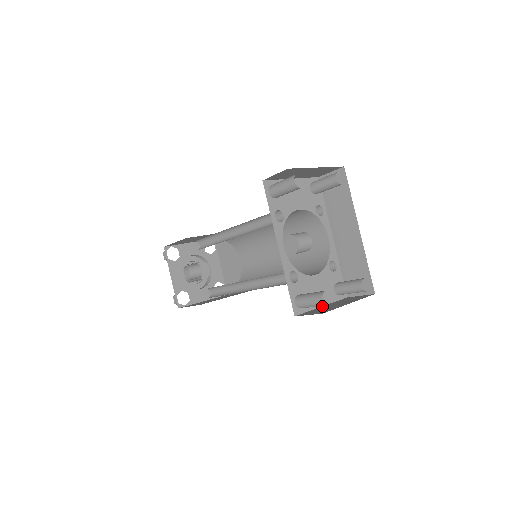
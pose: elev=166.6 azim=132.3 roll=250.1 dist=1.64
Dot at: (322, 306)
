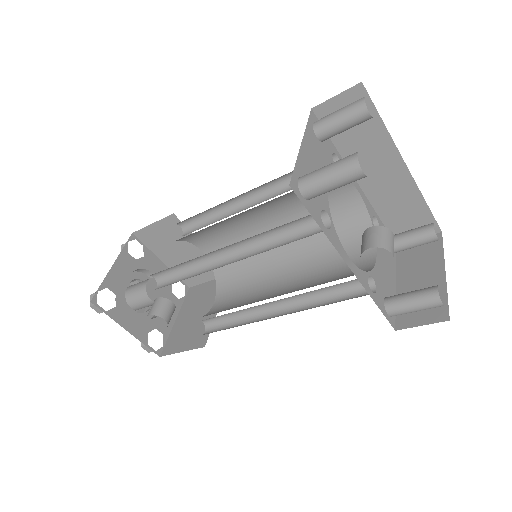
Dot at: (396, 285)
